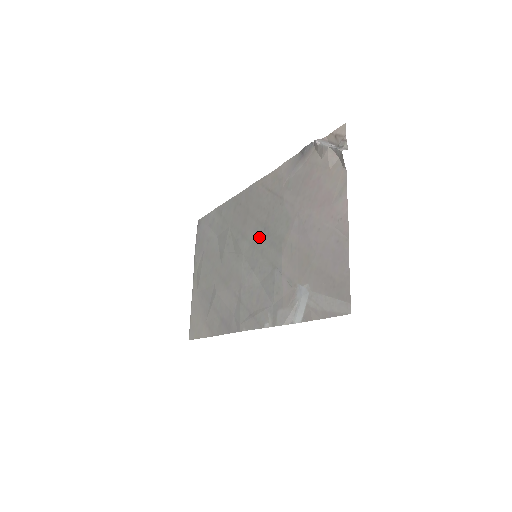
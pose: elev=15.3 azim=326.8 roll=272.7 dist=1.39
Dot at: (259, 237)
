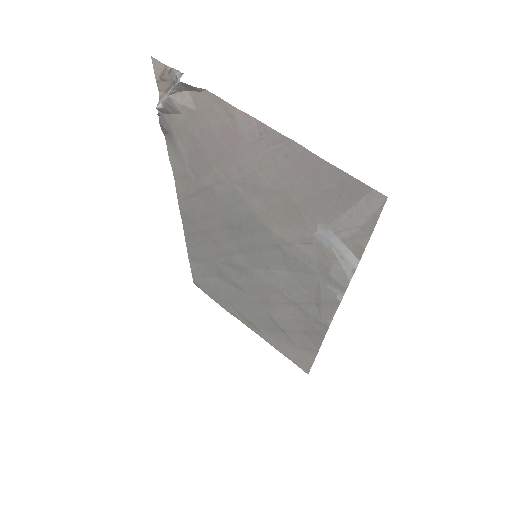
Dot at: (237, 239)
